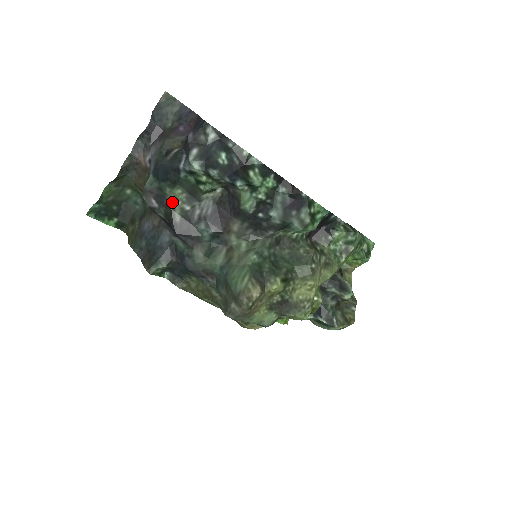
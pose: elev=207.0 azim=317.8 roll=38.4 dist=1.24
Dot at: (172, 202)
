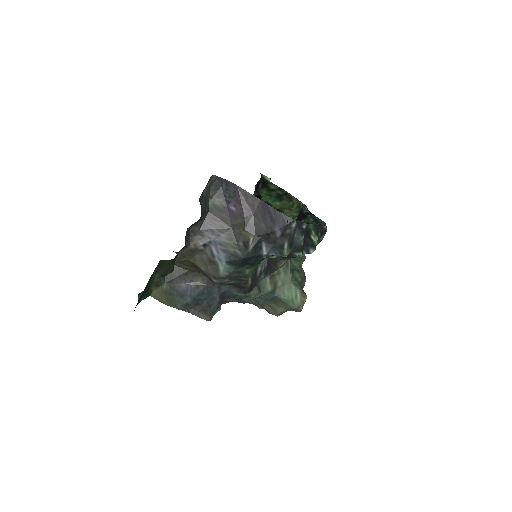
Dot at: (249, 277)
